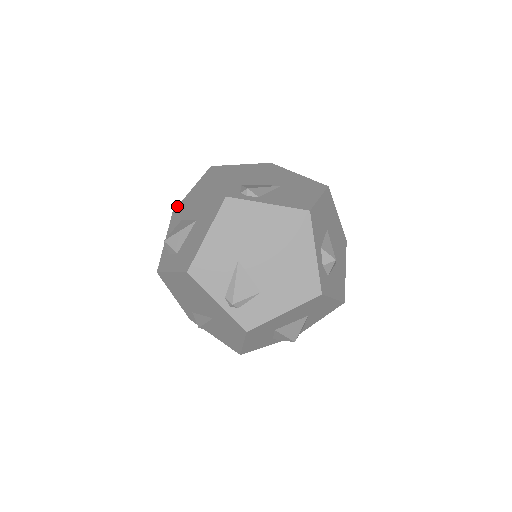
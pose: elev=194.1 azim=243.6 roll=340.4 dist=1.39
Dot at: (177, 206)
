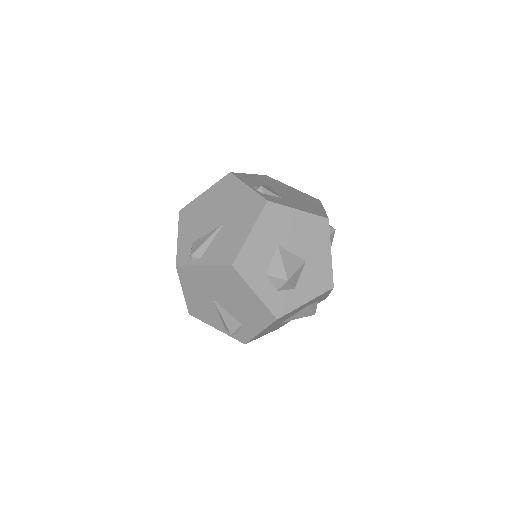
Dot at: occluded
